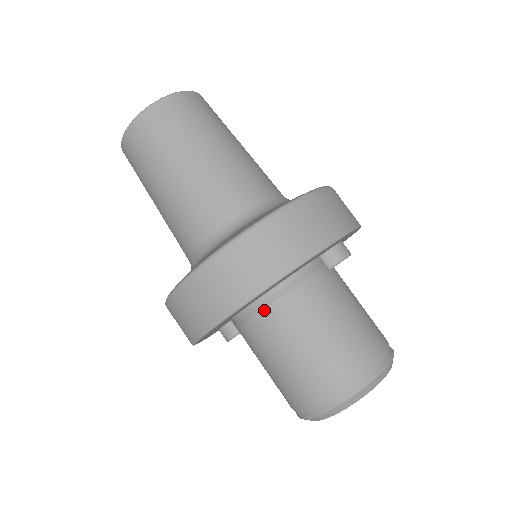
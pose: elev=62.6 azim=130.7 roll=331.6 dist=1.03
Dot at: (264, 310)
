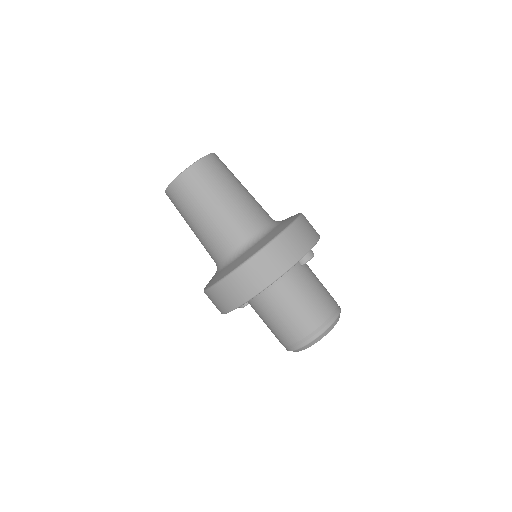
Dot at: (265, 293)
